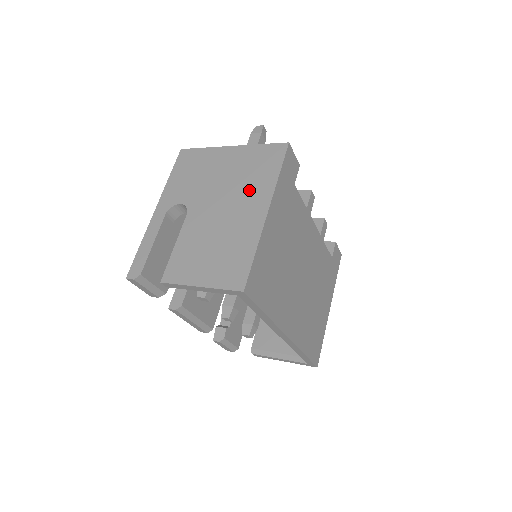
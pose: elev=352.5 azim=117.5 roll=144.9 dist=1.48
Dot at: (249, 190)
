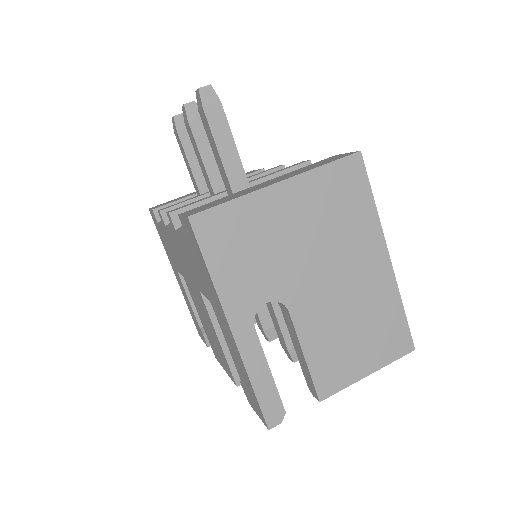
Dot at: (351, 240)
